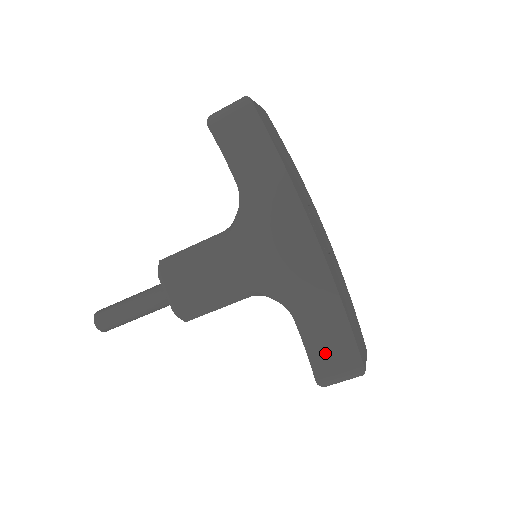
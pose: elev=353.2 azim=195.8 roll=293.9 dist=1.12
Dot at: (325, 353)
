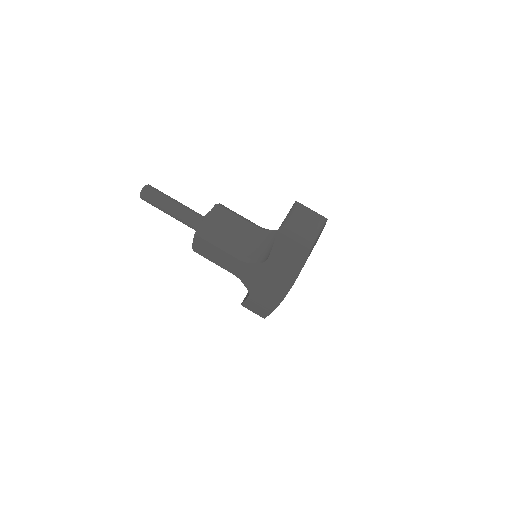
Dot at: (252, 307)
